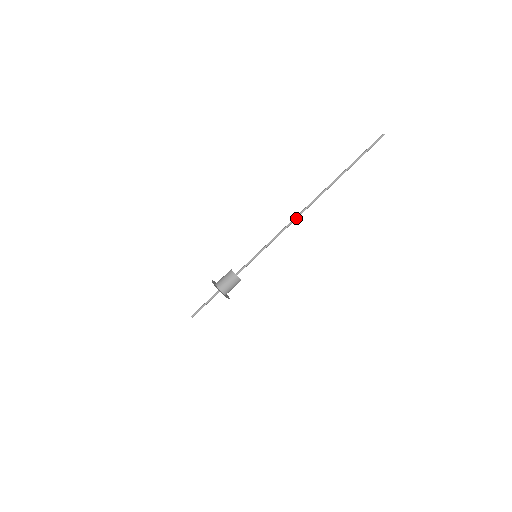
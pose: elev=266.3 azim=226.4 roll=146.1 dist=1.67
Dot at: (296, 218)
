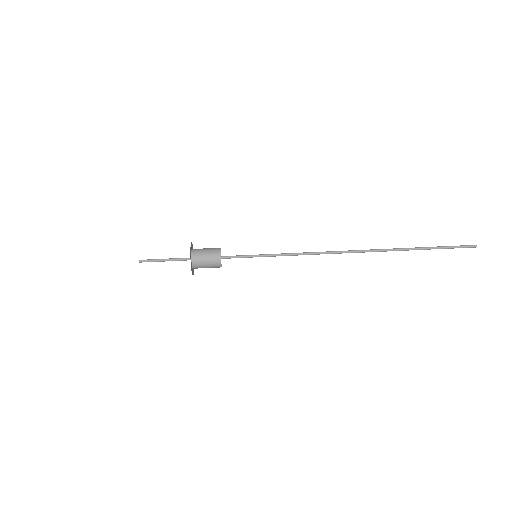
Dot at: (327, 252)
